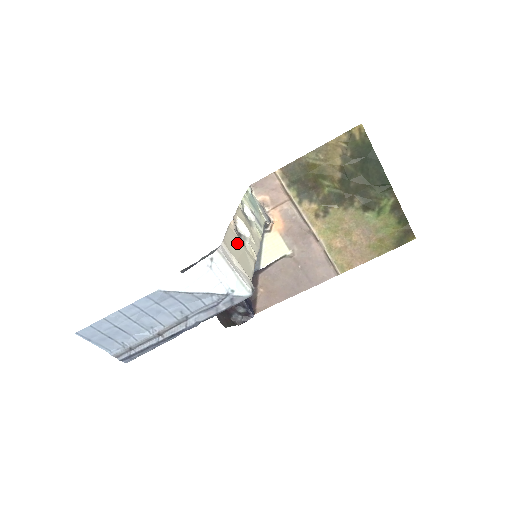
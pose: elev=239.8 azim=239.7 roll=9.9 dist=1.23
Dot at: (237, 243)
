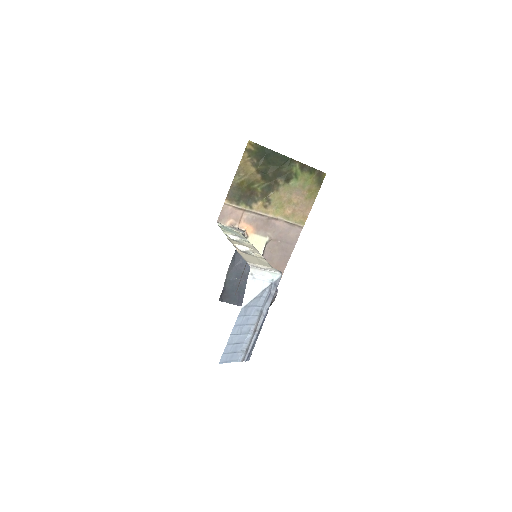
Dot at: (250, 257)
